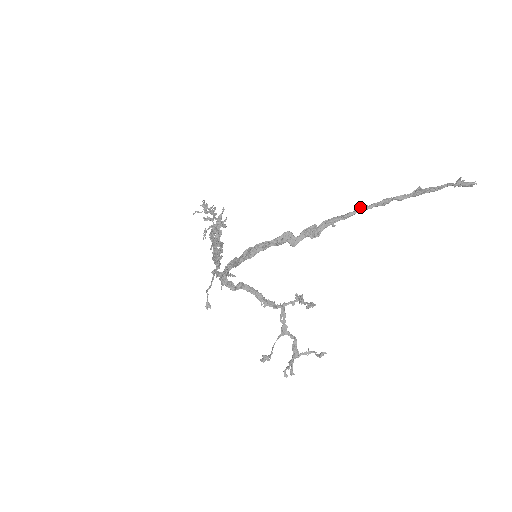
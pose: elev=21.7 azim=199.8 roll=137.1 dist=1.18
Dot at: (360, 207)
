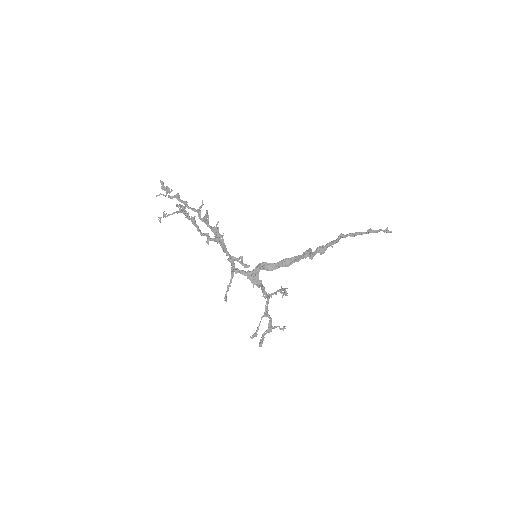
Dot at: (342, 235)
